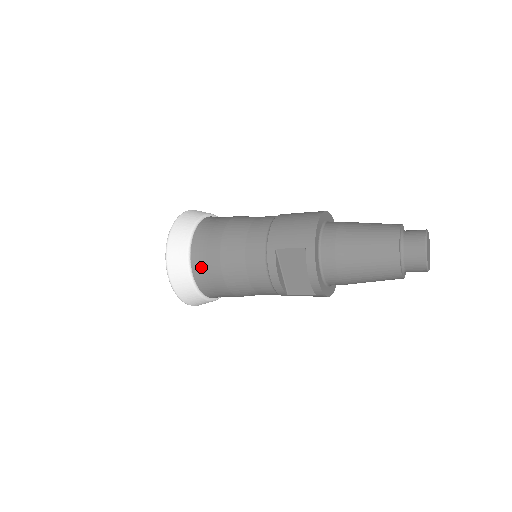
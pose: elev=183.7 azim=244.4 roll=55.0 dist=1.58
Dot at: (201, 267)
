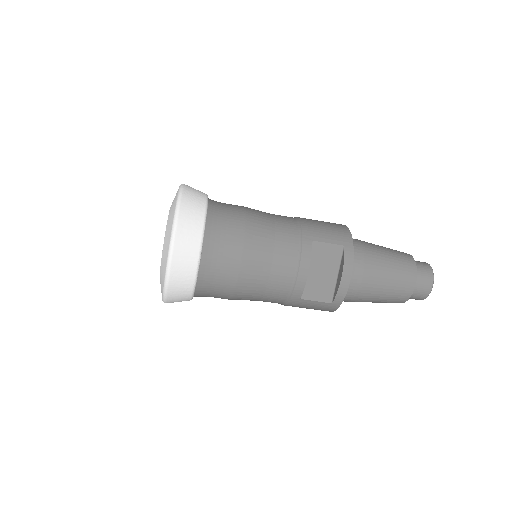
Dot at: (216, 242)
